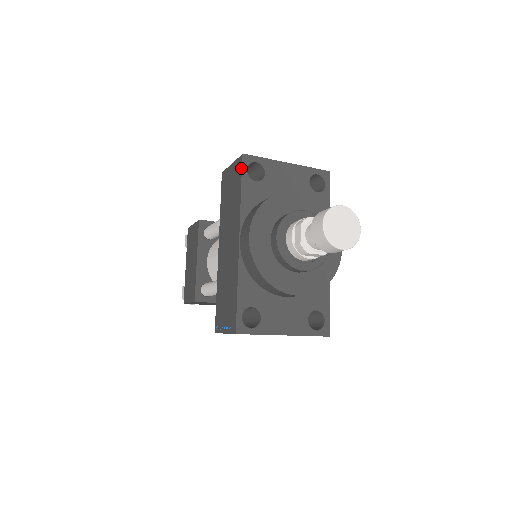
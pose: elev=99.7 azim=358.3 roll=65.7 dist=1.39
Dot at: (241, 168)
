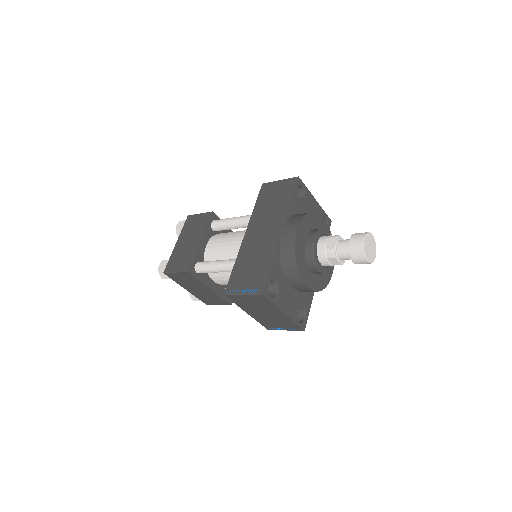
Dot at: (295, 185)
